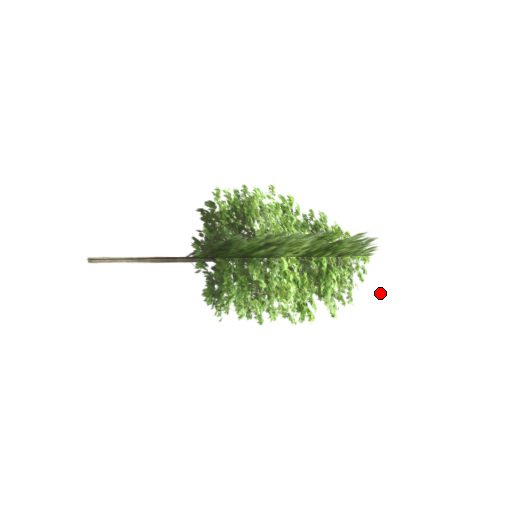
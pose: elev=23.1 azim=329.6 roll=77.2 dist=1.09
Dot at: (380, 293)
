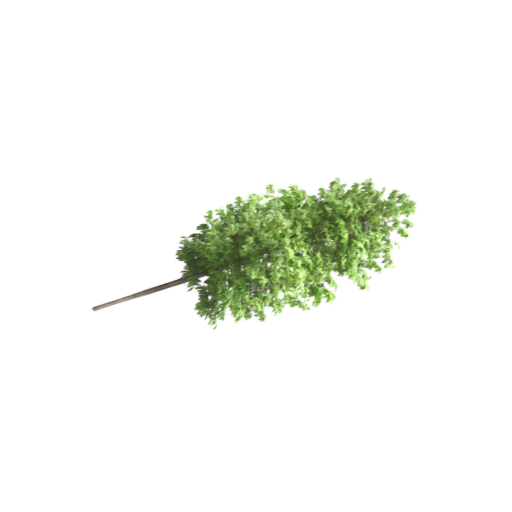
Dot at: (439, 242)
